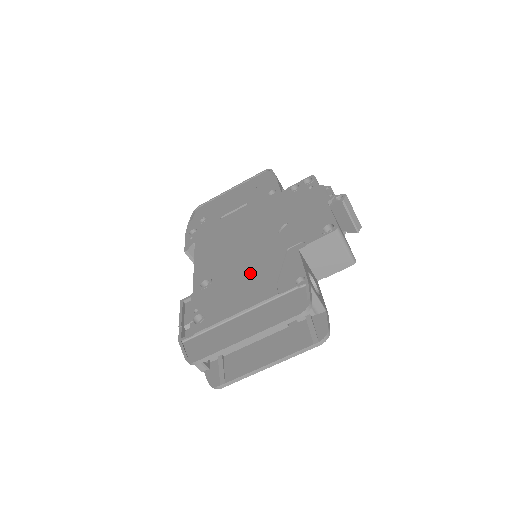
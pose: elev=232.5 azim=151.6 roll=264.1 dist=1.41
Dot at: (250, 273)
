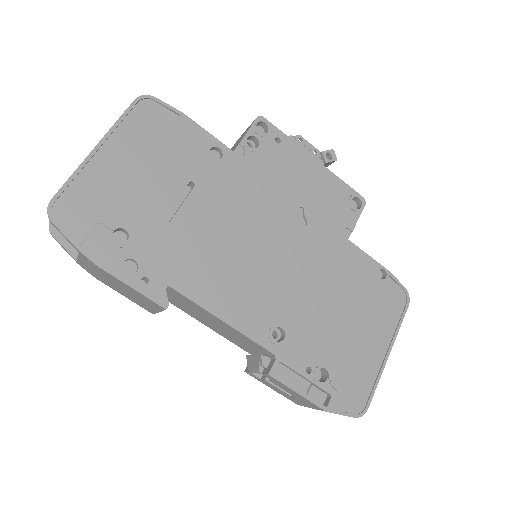
Dot at: (326, 291)
